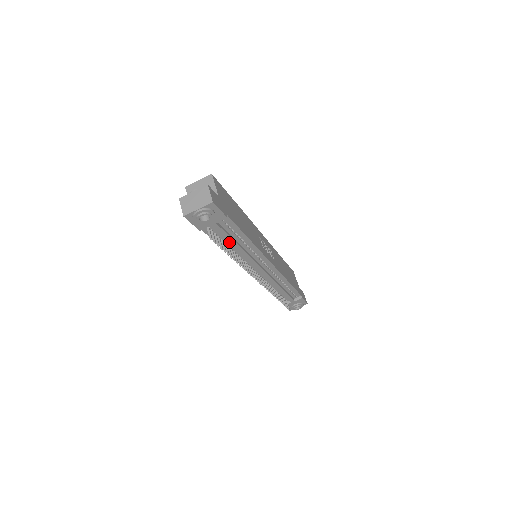
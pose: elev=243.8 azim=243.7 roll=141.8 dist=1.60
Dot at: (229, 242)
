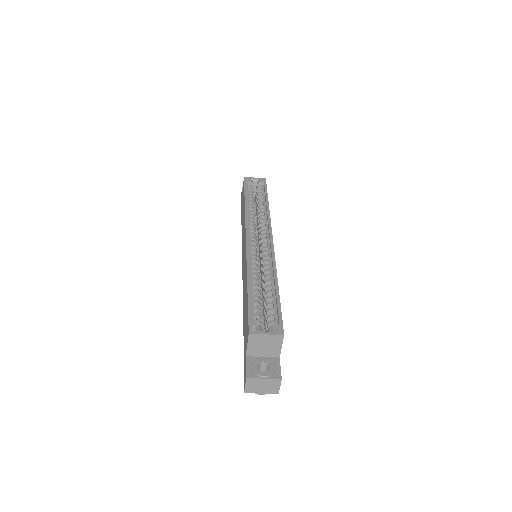
Dot at: occluded
